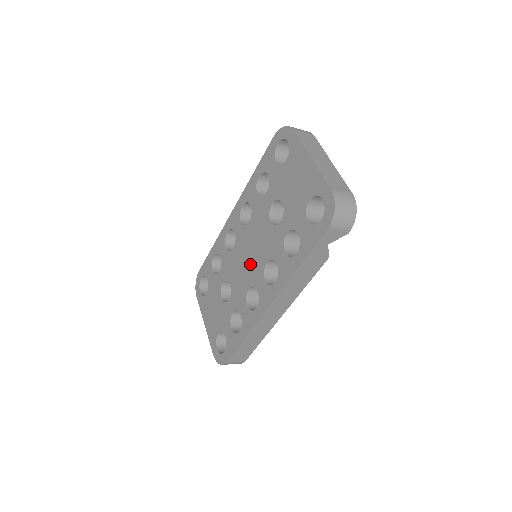
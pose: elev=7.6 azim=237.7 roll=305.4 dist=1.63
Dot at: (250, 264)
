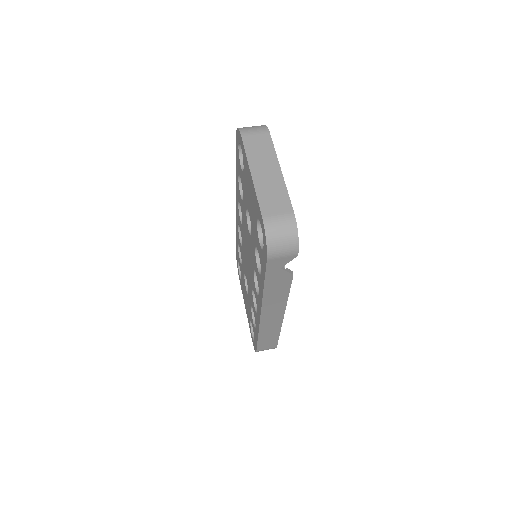
Dot at: (249, 267)
